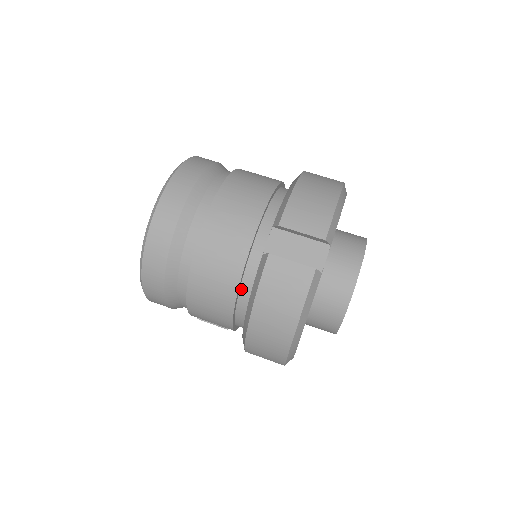
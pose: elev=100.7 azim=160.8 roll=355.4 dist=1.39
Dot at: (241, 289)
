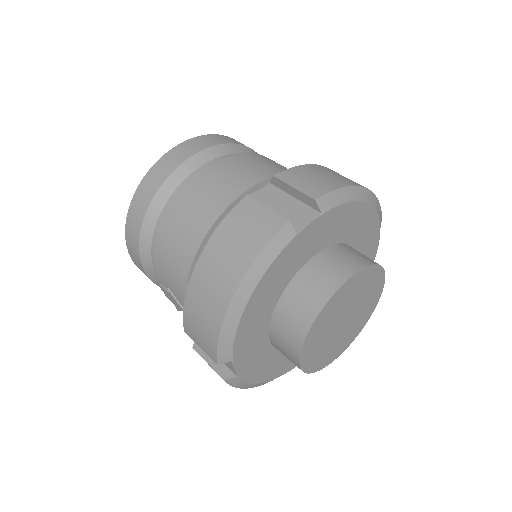
Dot at: occluded
